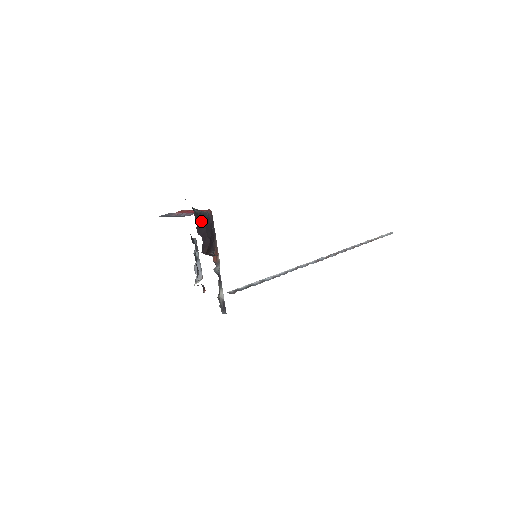
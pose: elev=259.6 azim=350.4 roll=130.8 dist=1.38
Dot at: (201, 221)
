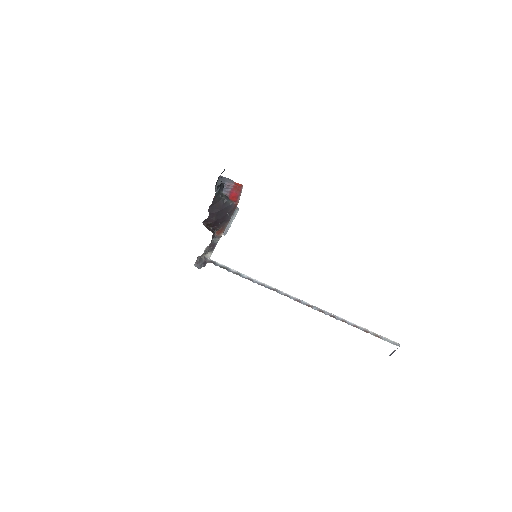
Dot at: (219, 205)
